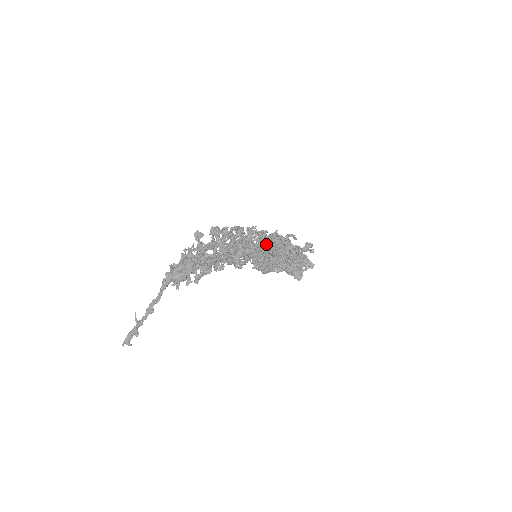
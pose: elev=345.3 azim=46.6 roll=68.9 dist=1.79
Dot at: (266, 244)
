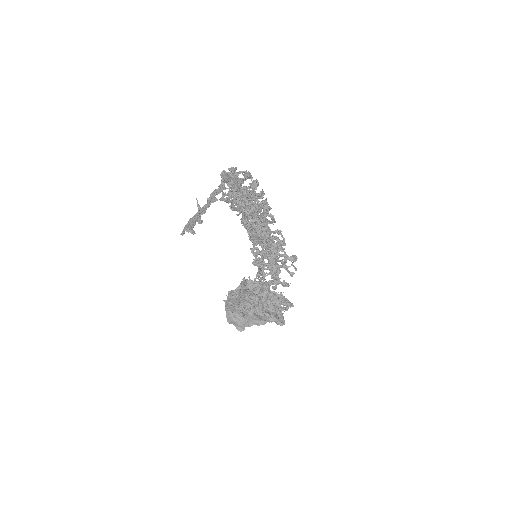
Dot at: occluded
